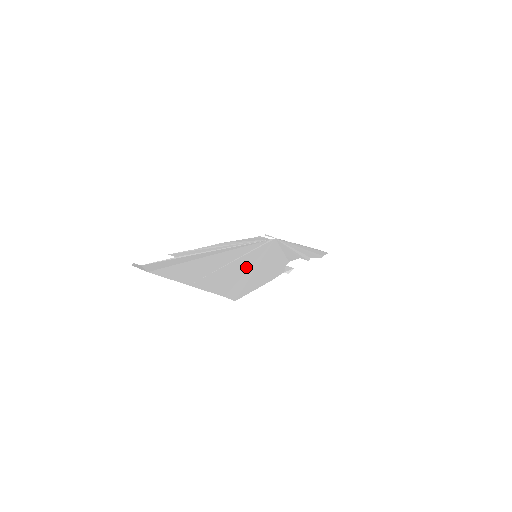
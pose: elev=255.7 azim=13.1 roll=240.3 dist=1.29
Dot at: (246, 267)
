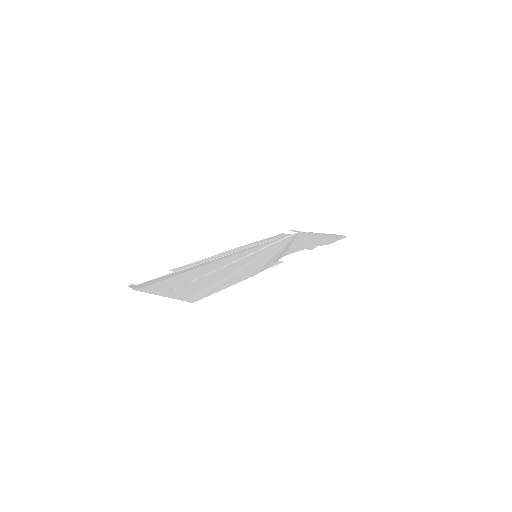
Dot at: (234, 269)
